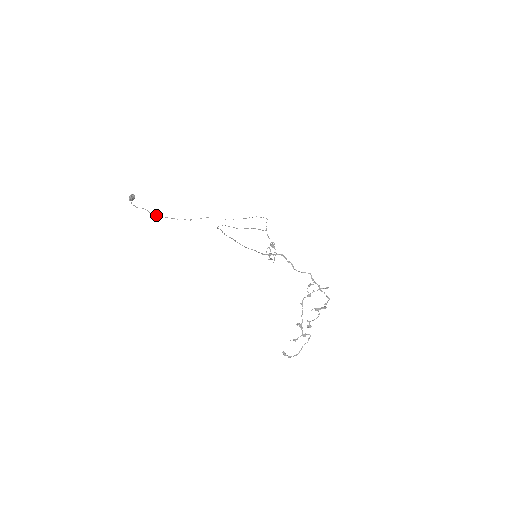
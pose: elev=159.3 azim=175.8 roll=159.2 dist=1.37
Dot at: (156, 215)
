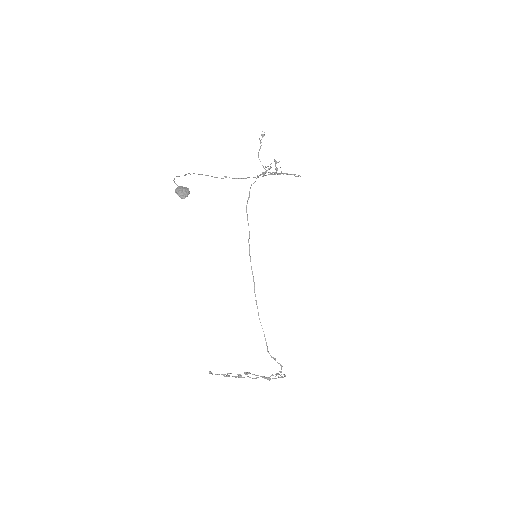
Dot at: occluded
